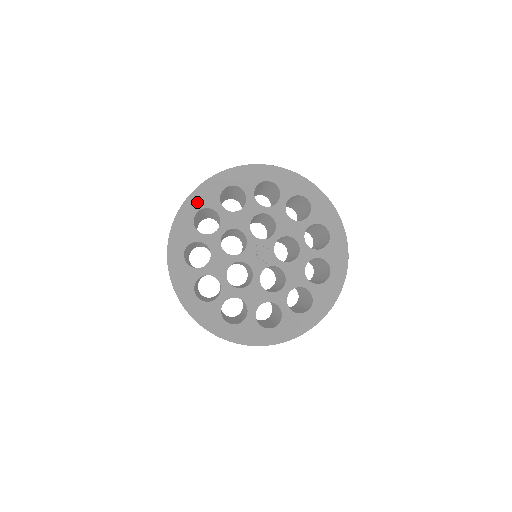
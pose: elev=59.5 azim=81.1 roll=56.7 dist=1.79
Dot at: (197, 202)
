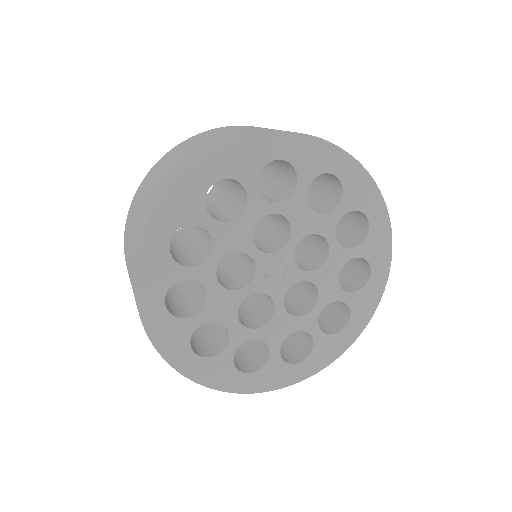
Dot at: (295, 150)
